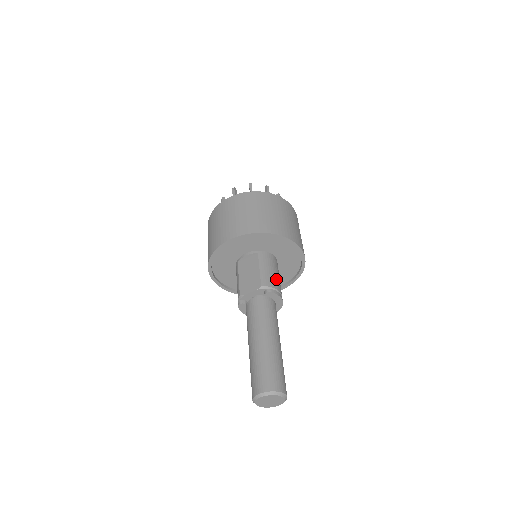
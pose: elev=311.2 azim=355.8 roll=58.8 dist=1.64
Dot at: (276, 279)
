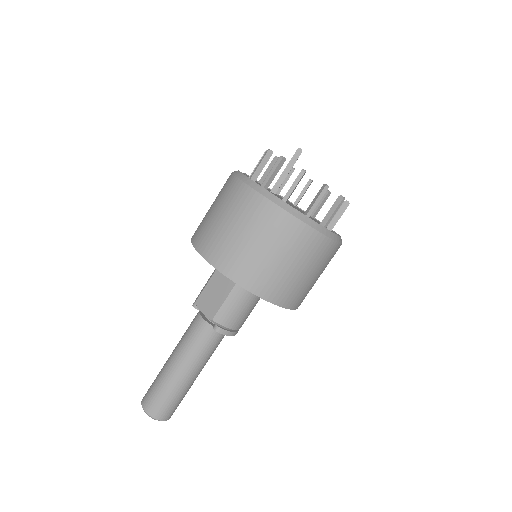
Dot at: (240, 315)
